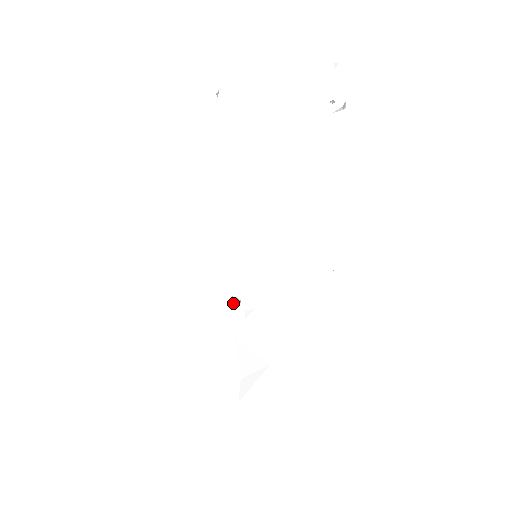
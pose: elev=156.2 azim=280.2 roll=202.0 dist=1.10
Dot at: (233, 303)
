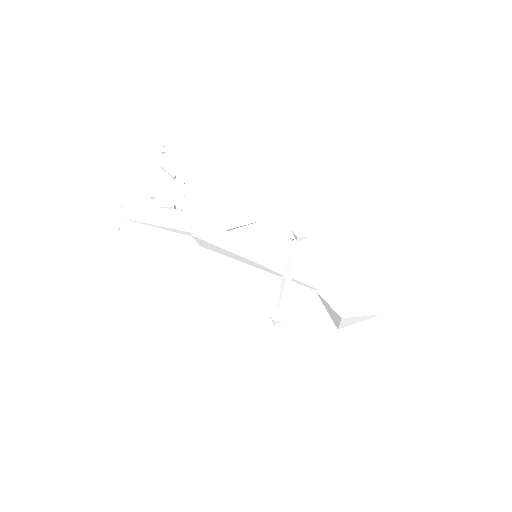
Dot at: (287, 273)
